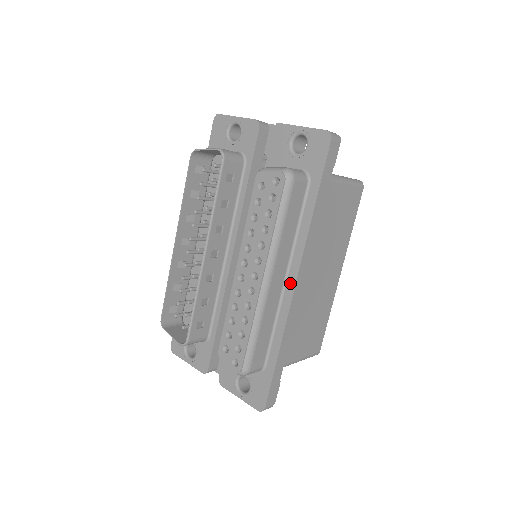
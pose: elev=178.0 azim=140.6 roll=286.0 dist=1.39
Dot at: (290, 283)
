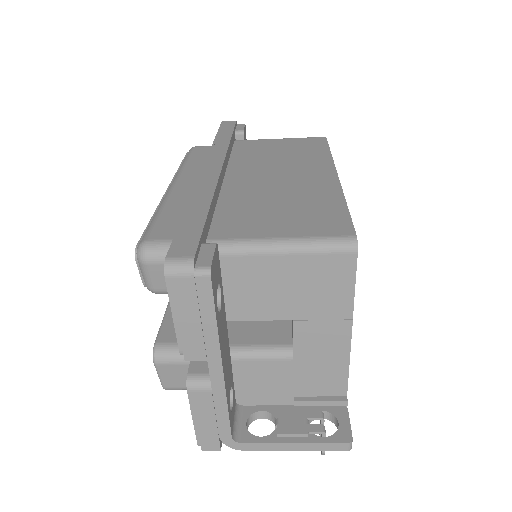
Dot at: occluded
